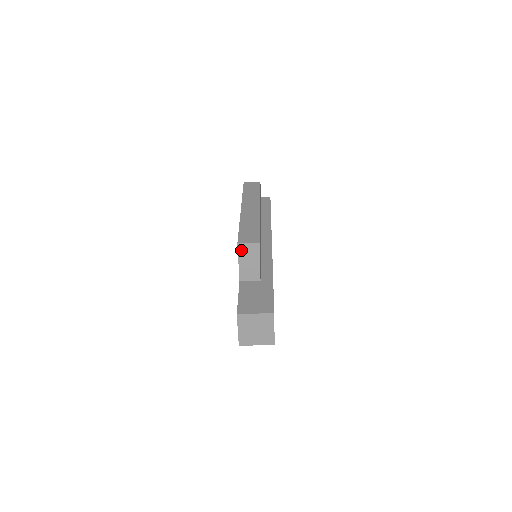
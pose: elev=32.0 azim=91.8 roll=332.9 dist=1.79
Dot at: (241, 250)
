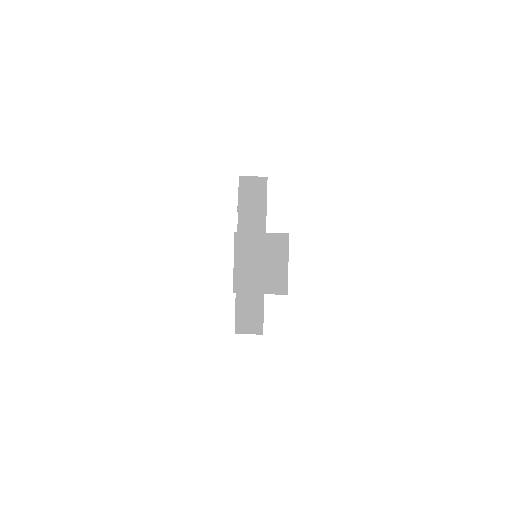
Dot at: (243, 186)
